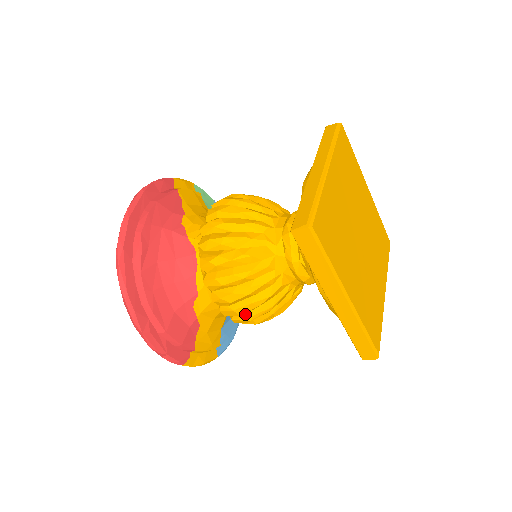
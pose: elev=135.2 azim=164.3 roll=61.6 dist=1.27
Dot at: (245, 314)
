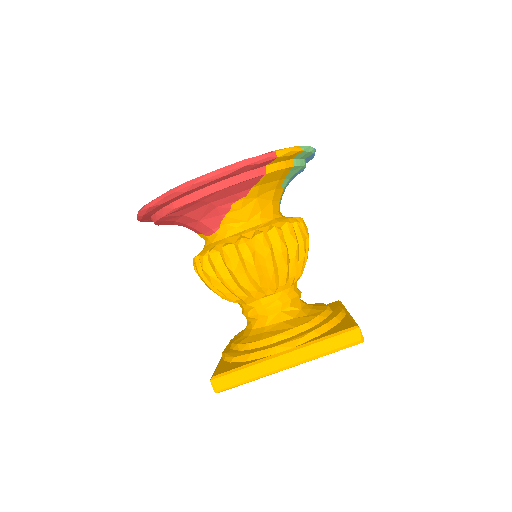
Dot at: occluded
